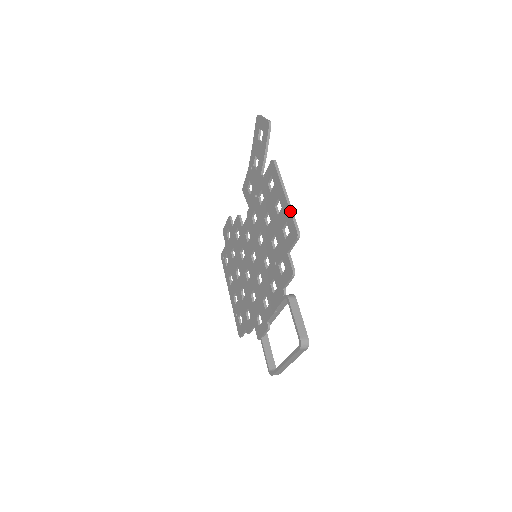
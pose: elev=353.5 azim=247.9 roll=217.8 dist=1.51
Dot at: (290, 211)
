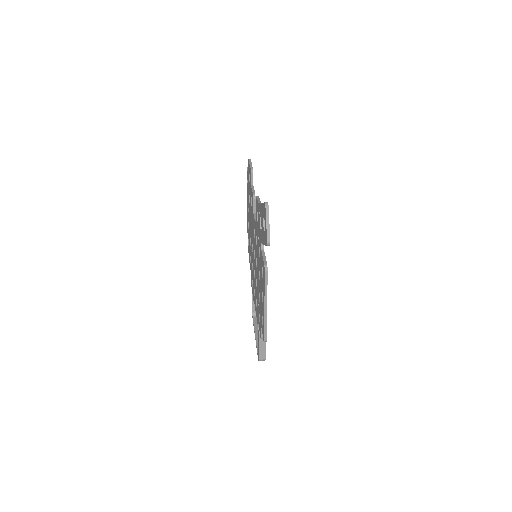
Dot at: (264, 323)
